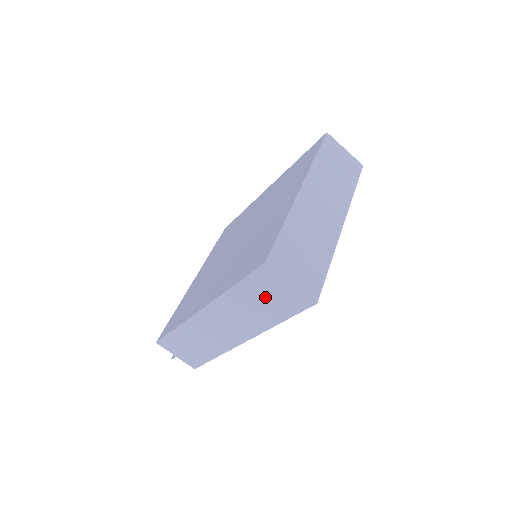
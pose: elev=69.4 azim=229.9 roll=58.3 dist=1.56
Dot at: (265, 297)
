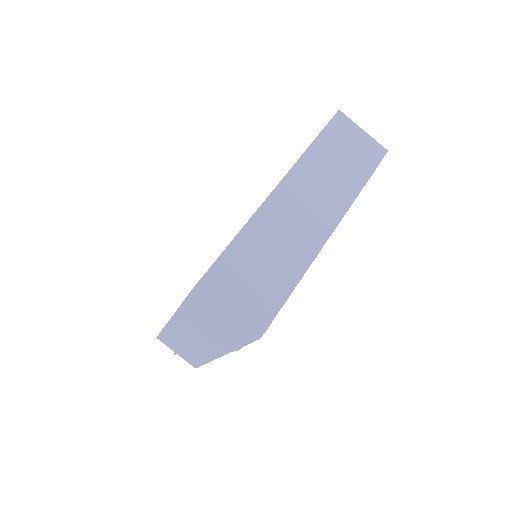
Dot at: (213, 320)
